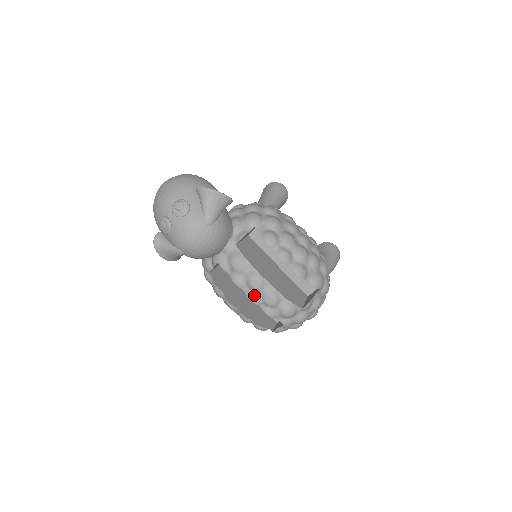
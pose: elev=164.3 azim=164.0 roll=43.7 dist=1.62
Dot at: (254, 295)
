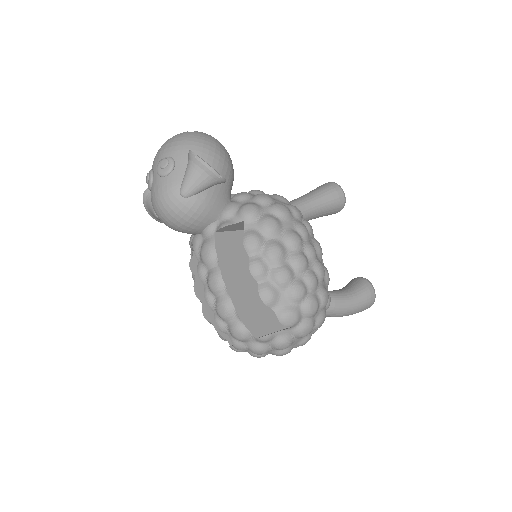
Dot at: (210, 296)
